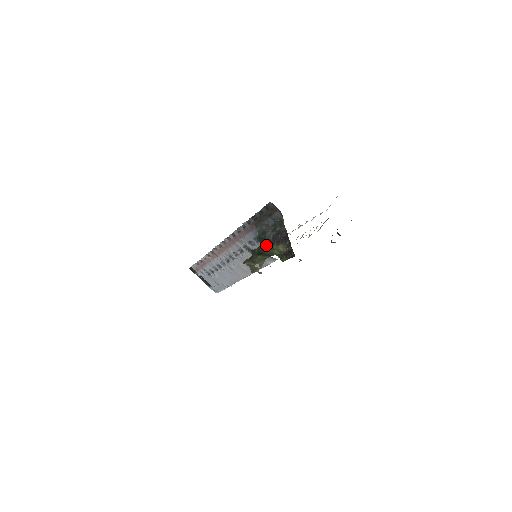
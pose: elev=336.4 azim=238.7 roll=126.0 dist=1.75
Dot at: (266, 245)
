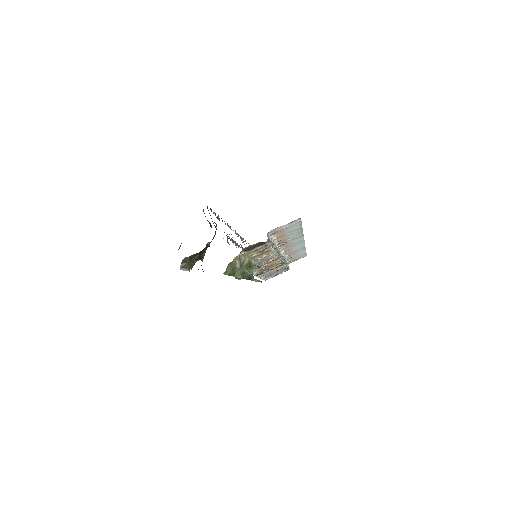
Dot at: occluded
